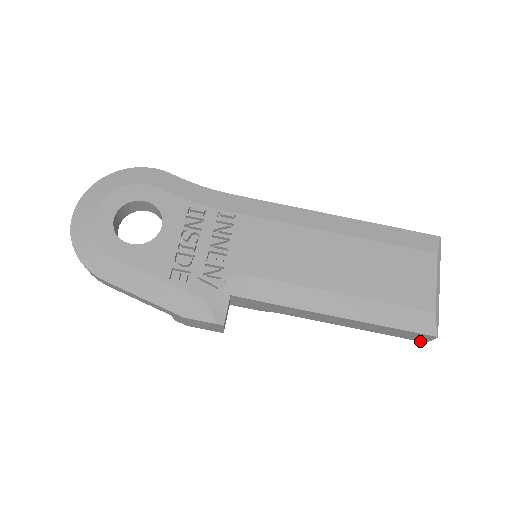
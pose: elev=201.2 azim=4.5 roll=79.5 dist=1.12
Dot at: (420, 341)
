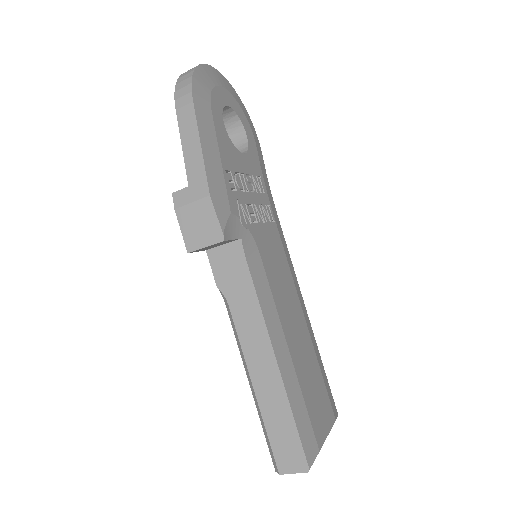
Dot at: (278, 467)
